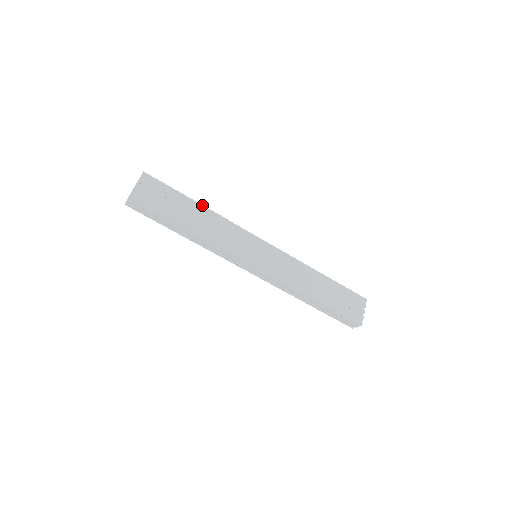
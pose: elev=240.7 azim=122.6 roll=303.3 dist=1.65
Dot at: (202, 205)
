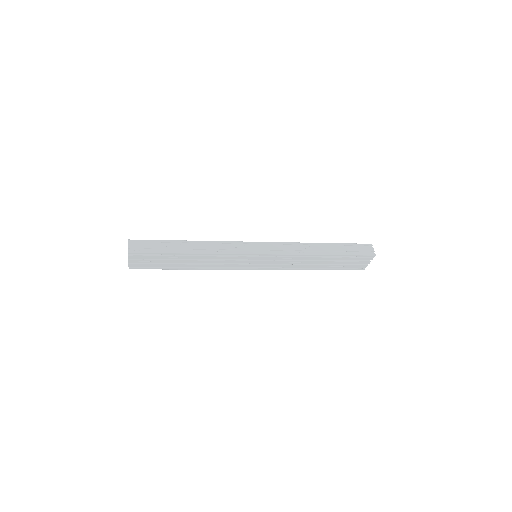
Dot at: (191, 254)
